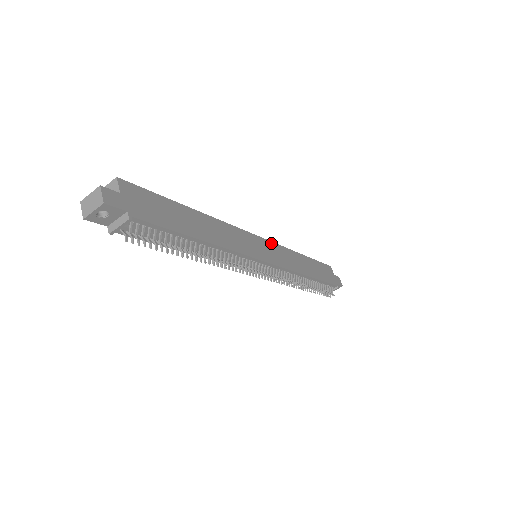
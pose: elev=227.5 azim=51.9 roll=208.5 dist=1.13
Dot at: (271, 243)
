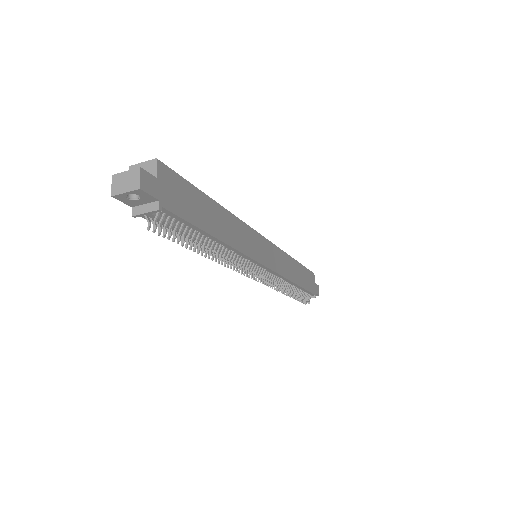
Dot at: (273, 245)
